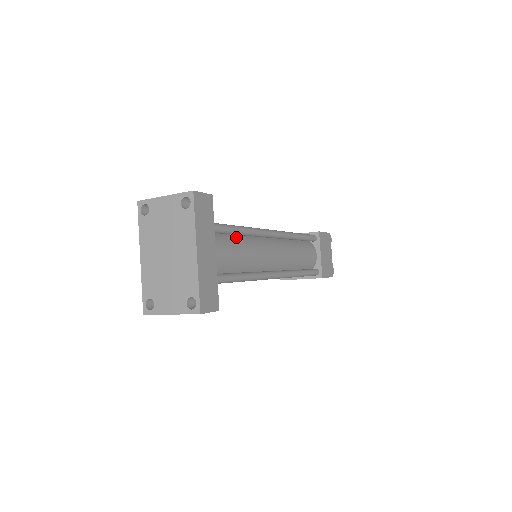
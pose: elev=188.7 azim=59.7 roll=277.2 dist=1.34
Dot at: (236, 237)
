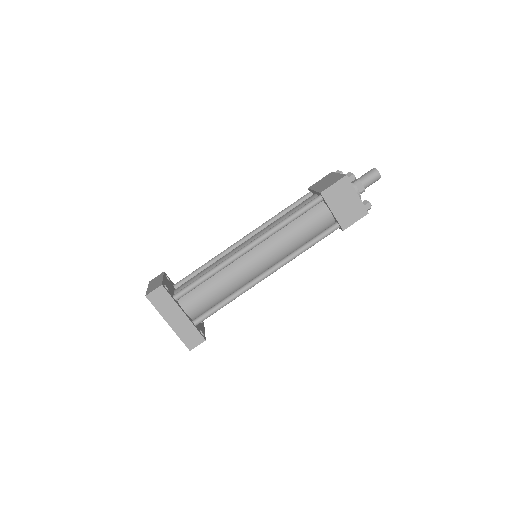
Dot at: (209, 279)
